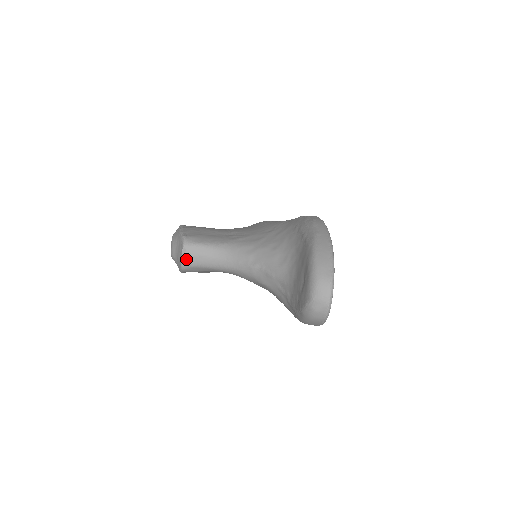
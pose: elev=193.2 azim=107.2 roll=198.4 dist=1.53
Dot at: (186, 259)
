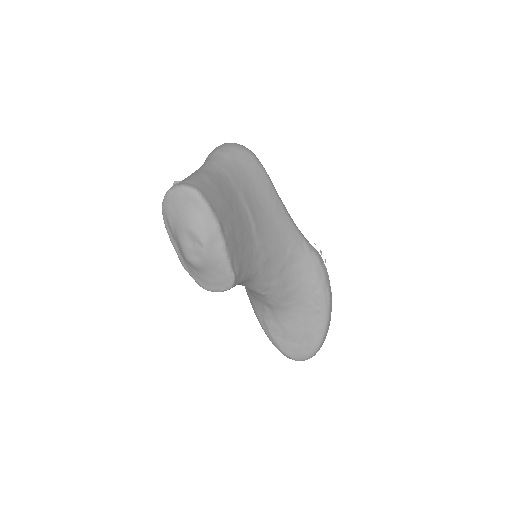
Dot at: (219, 291)
